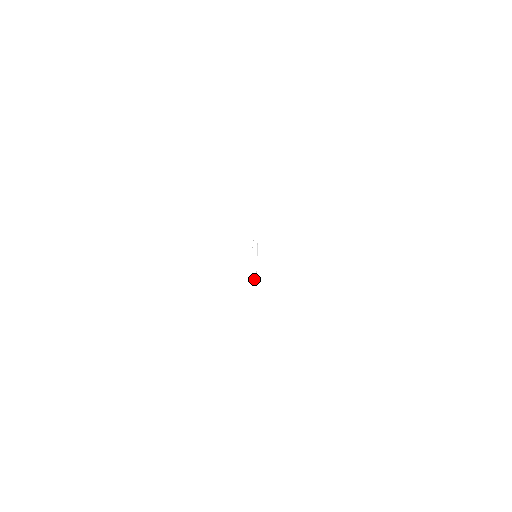
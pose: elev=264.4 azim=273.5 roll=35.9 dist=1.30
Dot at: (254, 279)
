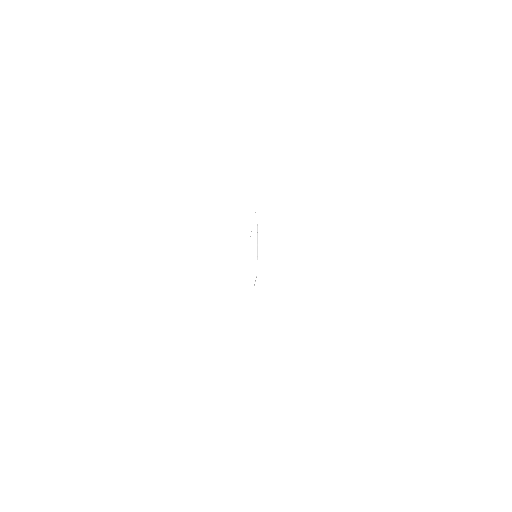
Dot at: (255, 281)
